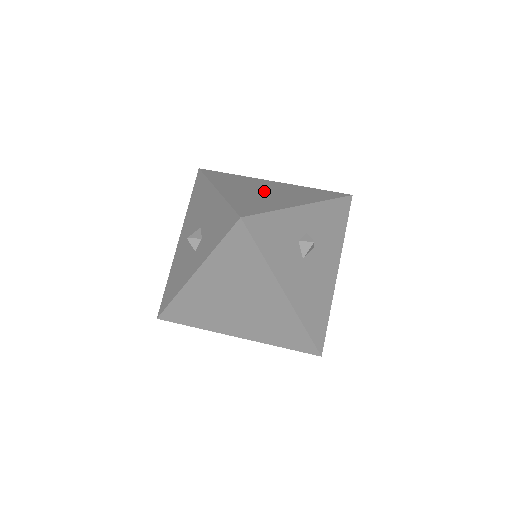
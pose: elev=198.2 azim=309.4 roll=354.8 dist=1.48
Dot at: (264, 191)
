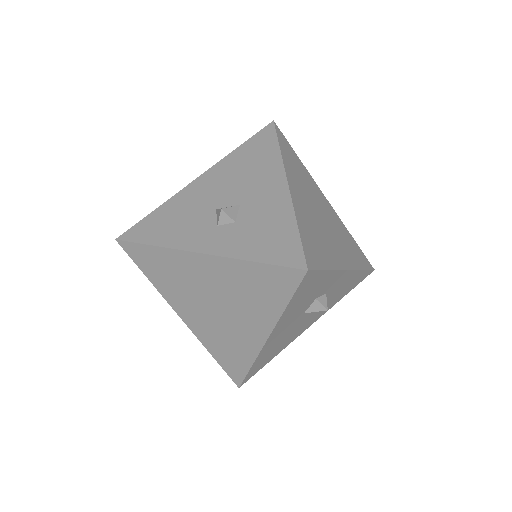
Dot at: (322, 218)
